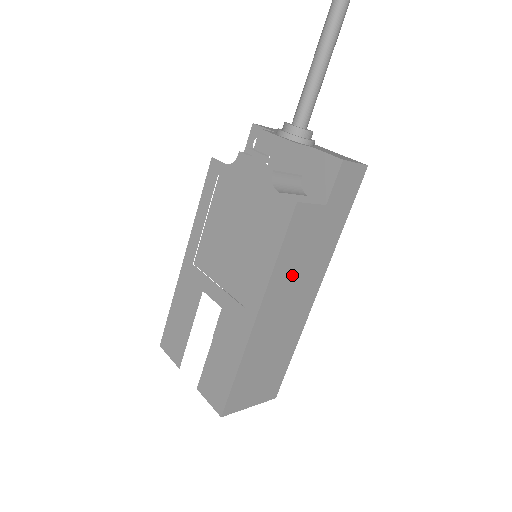
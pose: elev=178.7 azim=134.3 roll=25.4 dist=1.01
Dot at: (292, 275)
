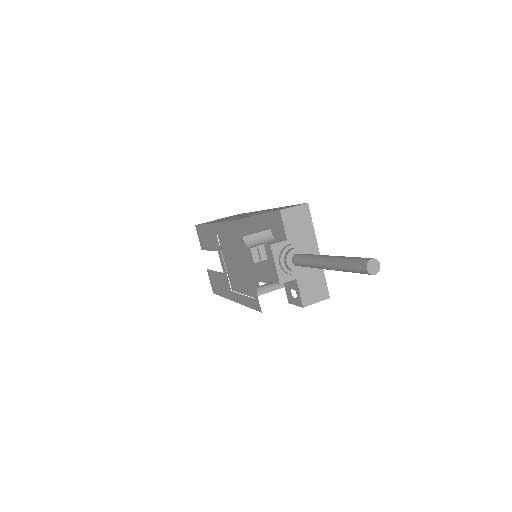
Dot at: occluded
